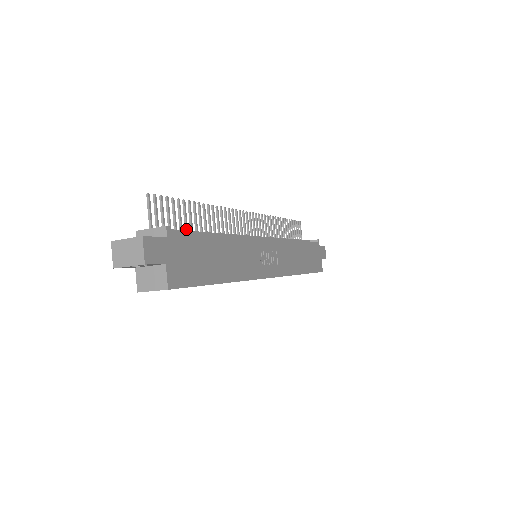
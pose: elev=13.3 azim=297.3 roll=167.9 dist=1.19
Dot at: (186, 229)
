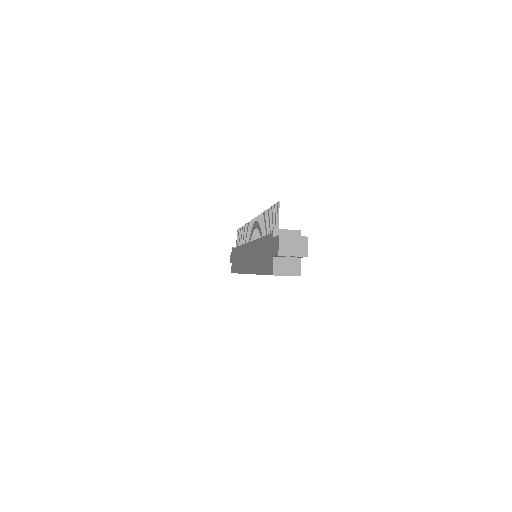
Dot at: (269, 231)
